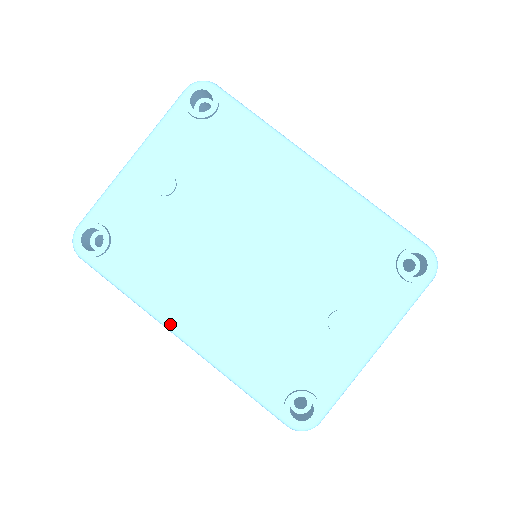
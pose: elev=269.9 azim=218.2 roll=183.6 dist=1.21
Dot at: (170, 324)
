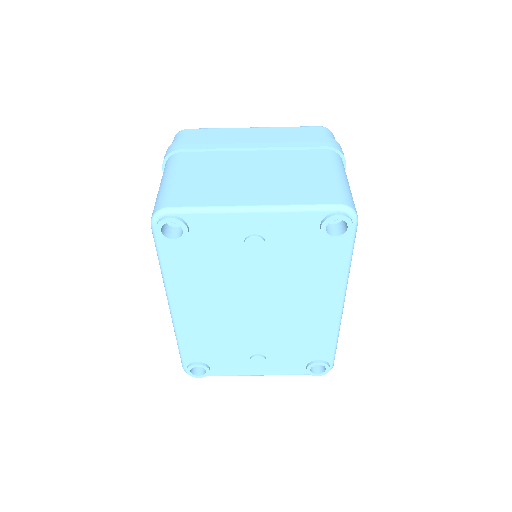
Dot at: (172, 300)
